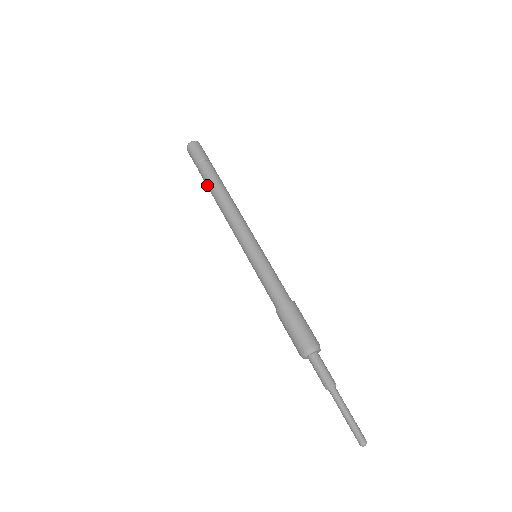
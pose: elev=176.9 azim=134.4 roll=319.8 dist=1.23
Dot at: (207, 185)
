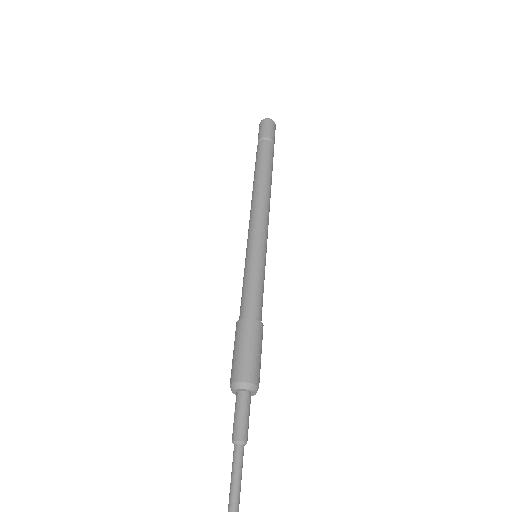
Dot at: occluded
